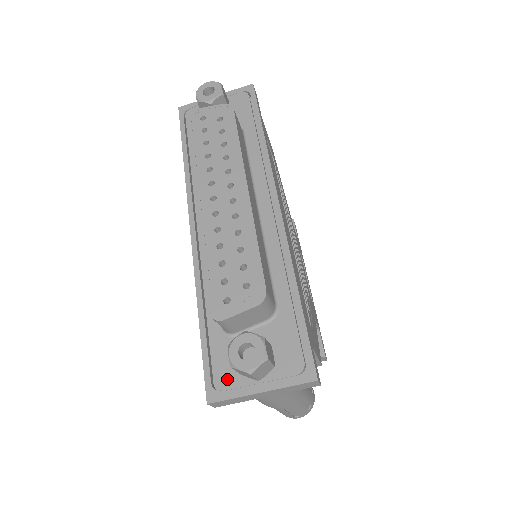
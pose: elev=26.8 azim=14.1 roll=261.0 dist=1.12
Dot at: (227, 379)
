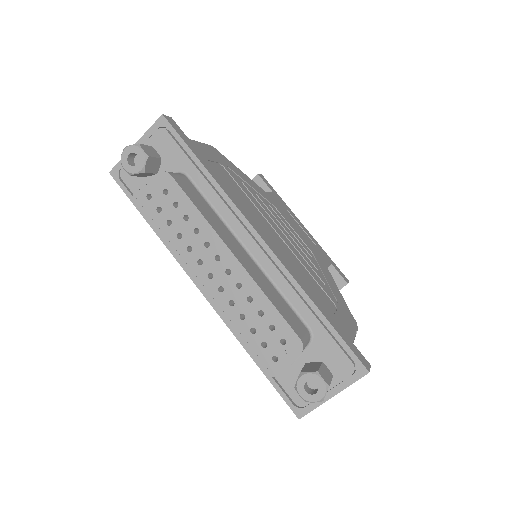
Dot at: occluded
